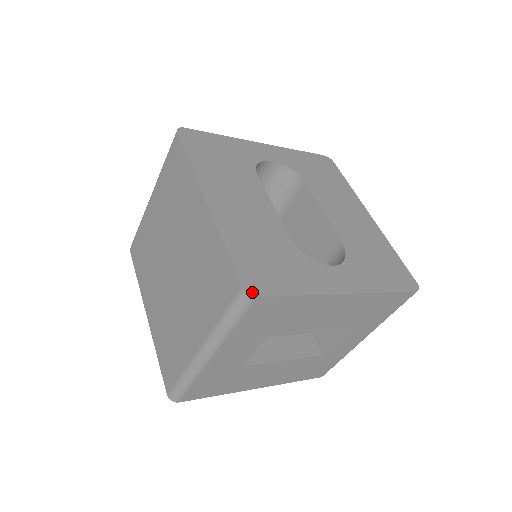
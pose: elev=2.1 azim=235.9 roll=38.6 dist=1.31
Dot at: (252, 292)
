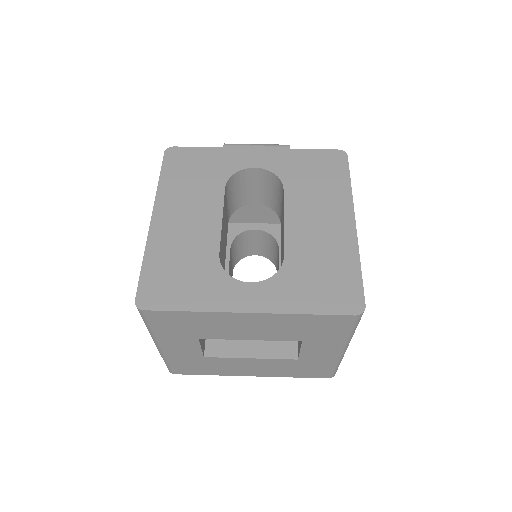
Dot at: (142, 305)
